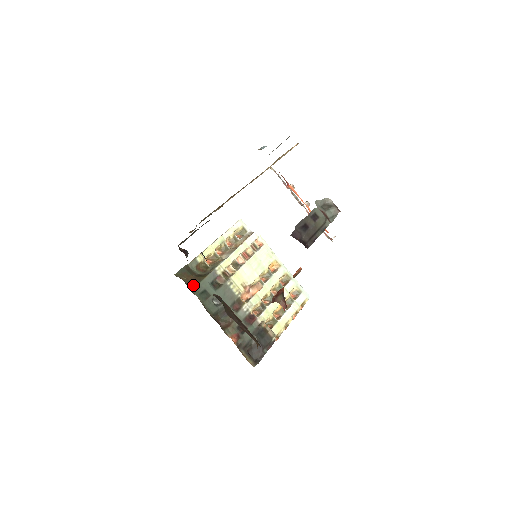
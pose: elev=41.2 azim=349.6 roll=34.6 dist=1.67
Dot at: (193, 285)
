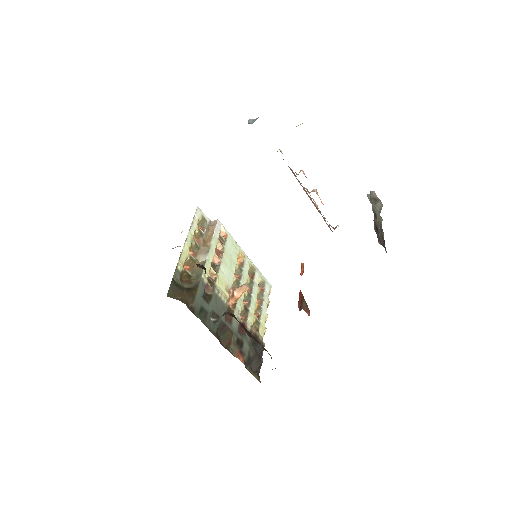
Dot at: (190, 304)
